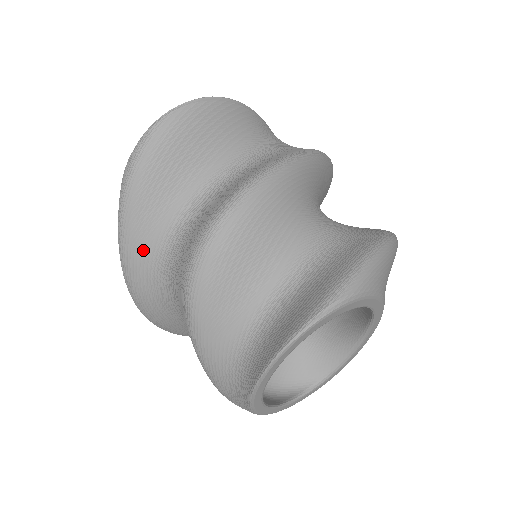
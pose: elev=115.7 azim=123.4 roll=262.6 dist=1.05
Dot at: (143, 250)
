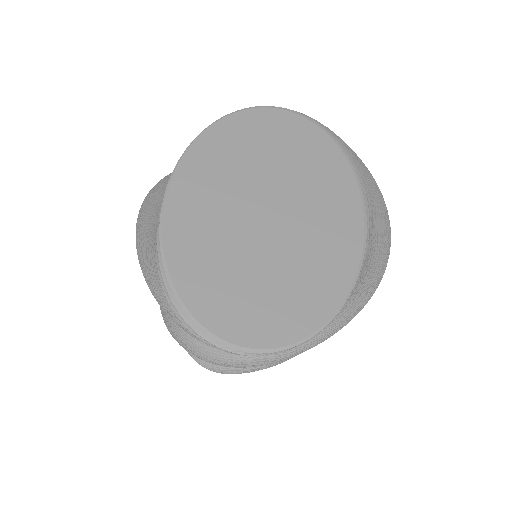
Dot at: occluded
